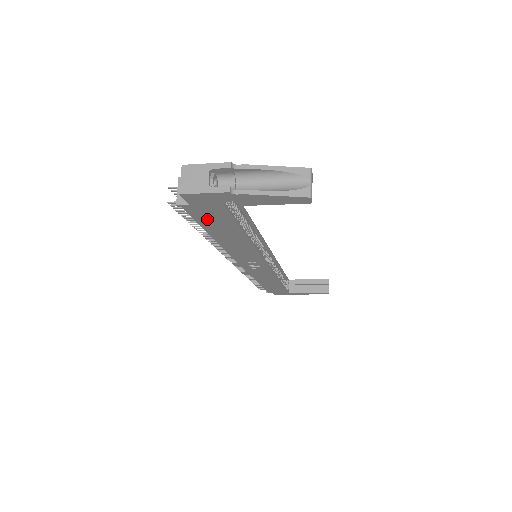
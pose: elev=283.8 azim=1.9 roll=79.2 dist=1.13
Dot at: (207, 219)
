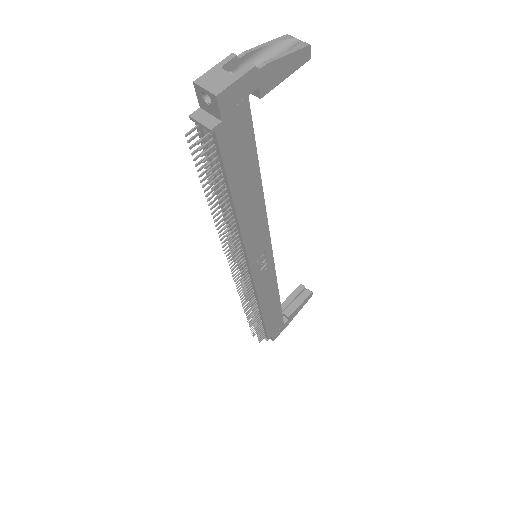
Dot at: (233, 155)
